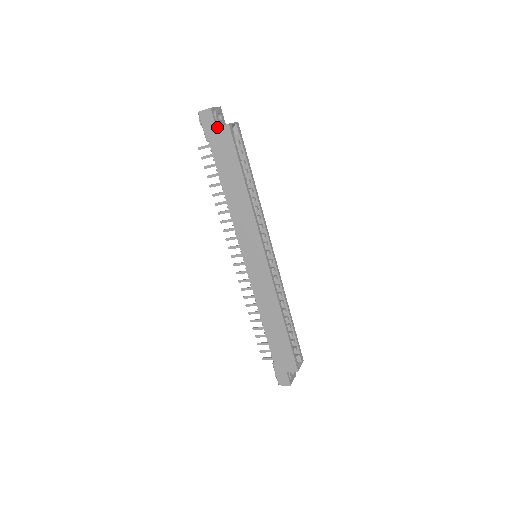
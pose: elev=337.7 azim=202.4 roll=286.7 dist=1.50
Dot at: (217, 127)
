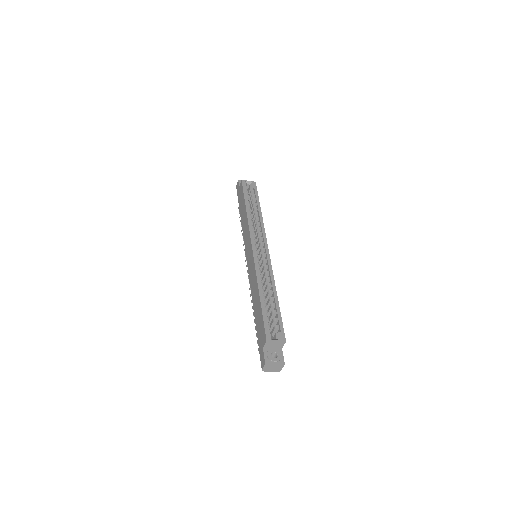
Dot at: (239, 187)
